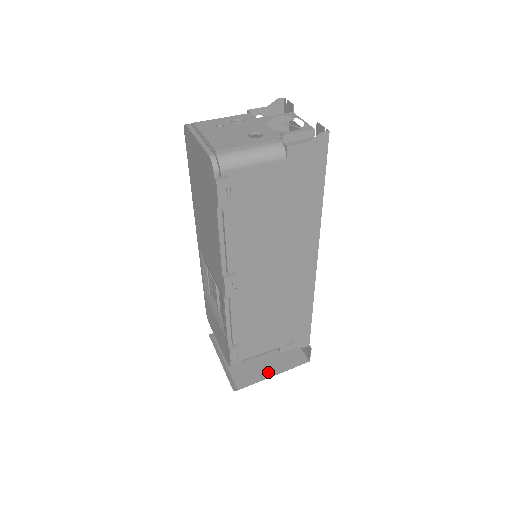
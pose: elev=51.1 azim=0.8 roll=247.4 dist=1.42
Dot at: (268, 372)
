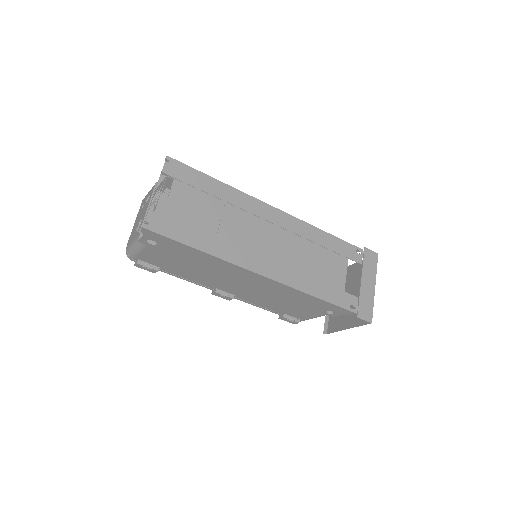
Dot at: (346, 324)
